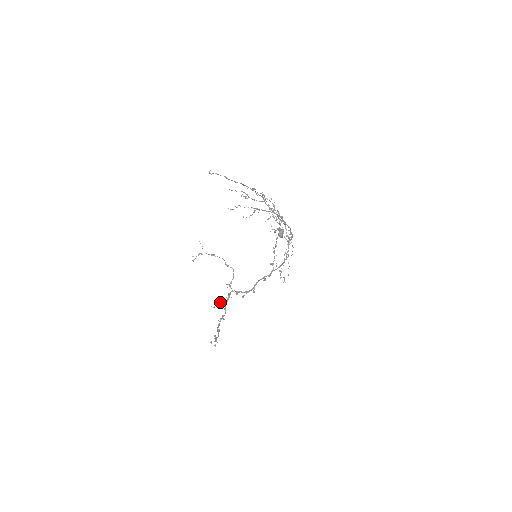
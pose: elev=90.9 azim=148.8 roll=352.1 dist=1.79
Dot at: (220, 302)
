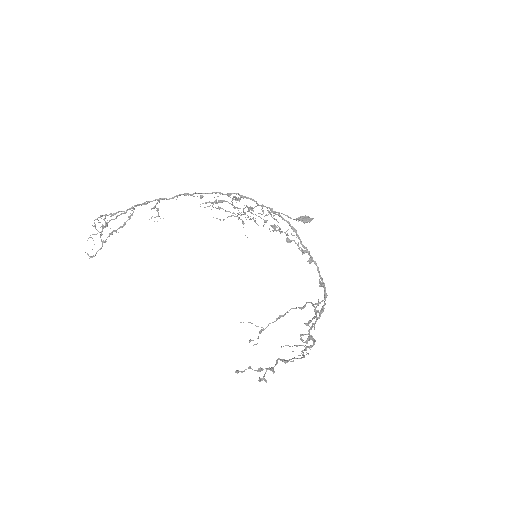
Dot at: (301, 340)
